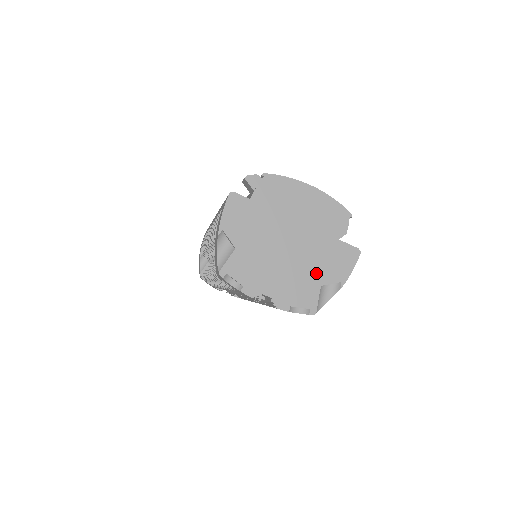
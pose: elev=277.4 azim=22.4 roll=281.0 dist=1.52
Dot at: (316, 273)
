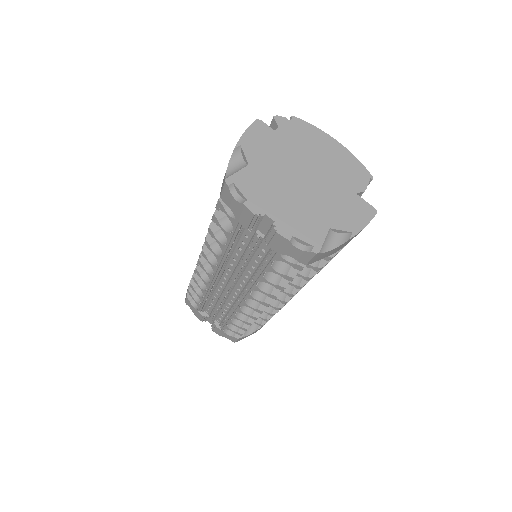
Dot at: (327, 215)
